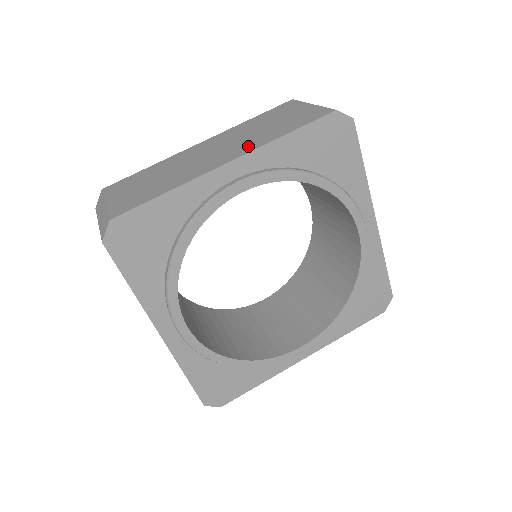
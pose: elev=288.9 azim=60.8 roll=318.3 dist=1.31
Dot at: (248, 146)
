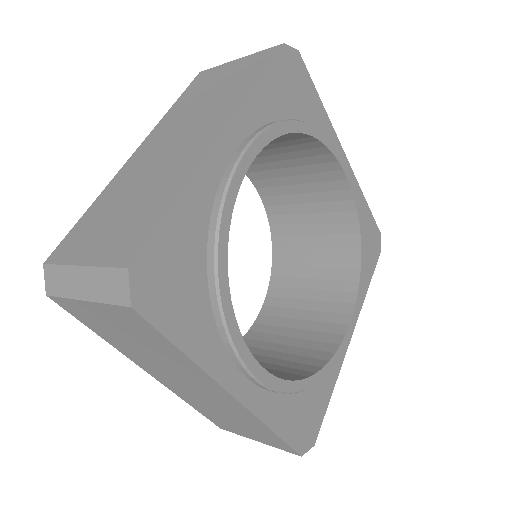
Dot at: (221, 114)
